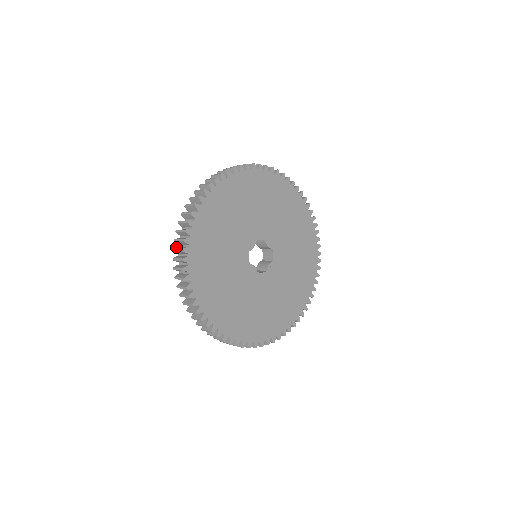
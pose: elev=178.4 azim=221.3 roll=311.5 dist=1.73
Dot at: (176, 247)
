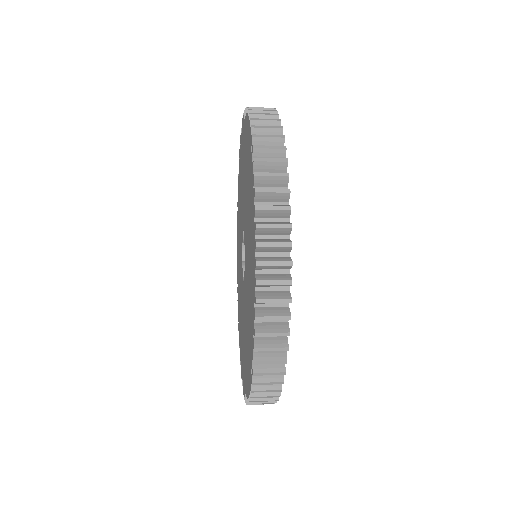
Dot at: (256, 258)
